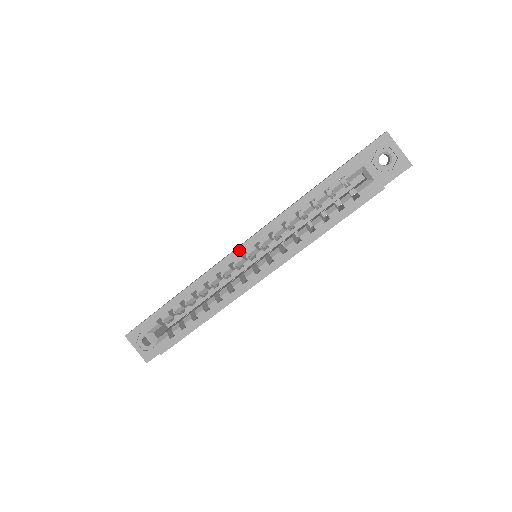
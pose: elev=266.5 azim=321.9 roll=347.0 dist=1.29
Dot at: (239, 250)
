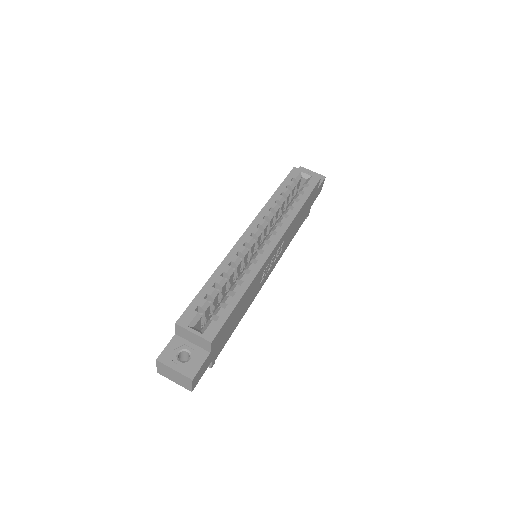
Dot at: (246, 233)
